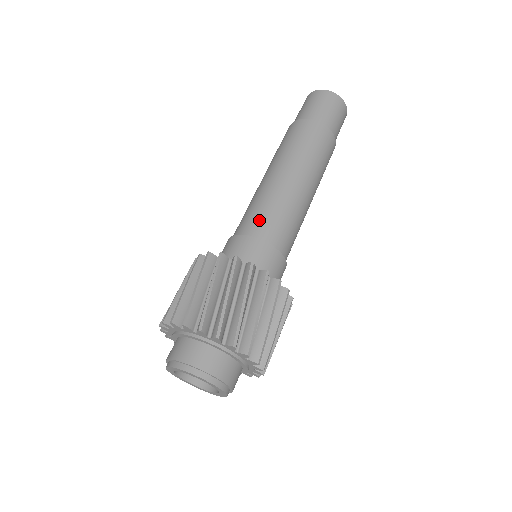
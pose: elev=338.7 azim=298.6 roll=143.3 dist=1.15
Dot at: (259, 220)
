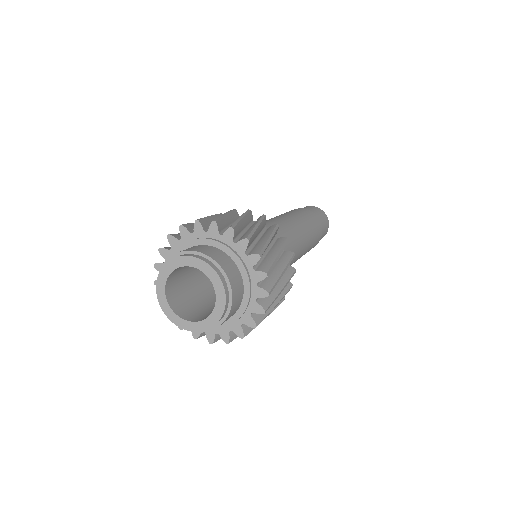
Dot at: occluded
